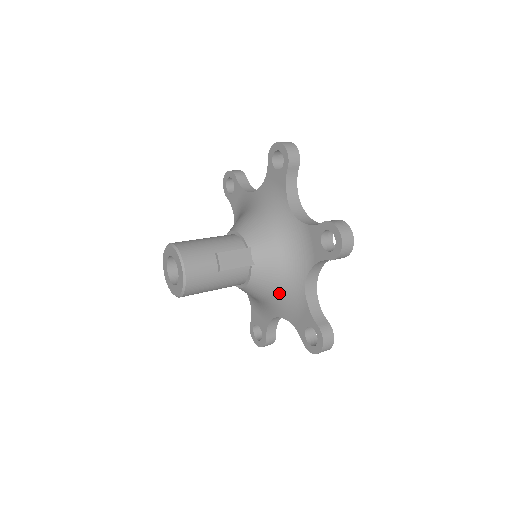
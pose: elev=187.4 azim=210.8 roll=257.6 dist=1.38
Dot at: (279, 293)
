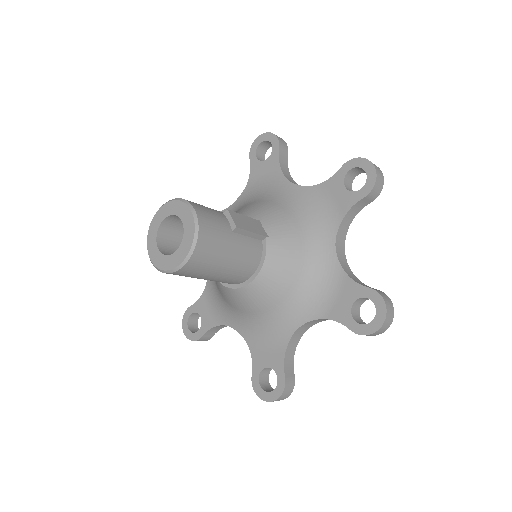
Dot at: (303, 276)
